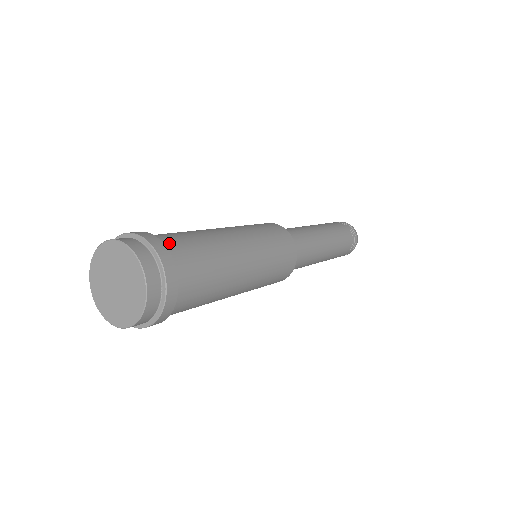
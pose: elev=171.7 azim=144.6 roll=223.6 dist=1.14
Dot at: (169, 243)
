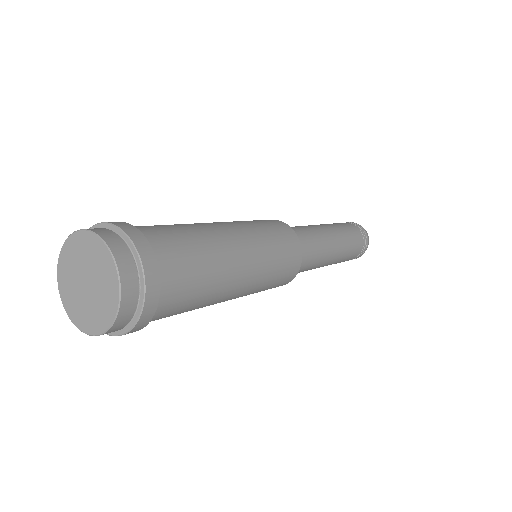
Dot at: (145, 230)
